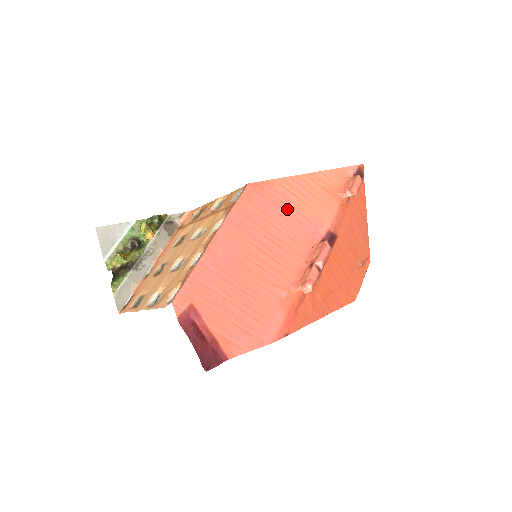
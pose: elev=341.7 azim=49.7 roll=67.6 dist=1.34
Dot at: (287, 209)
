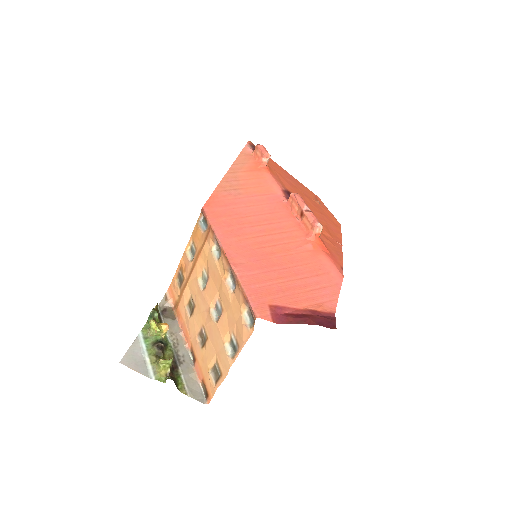
Dot at: (244, 200)
